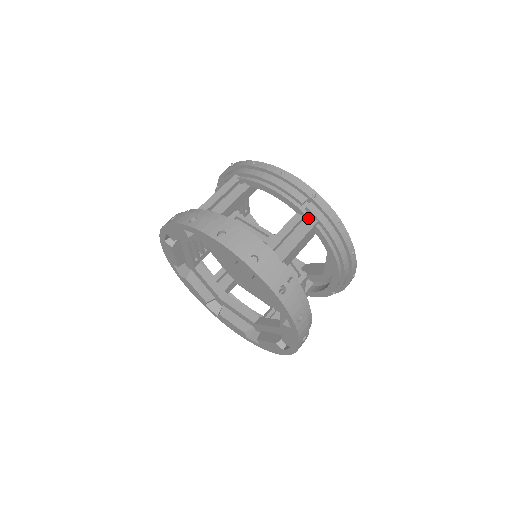
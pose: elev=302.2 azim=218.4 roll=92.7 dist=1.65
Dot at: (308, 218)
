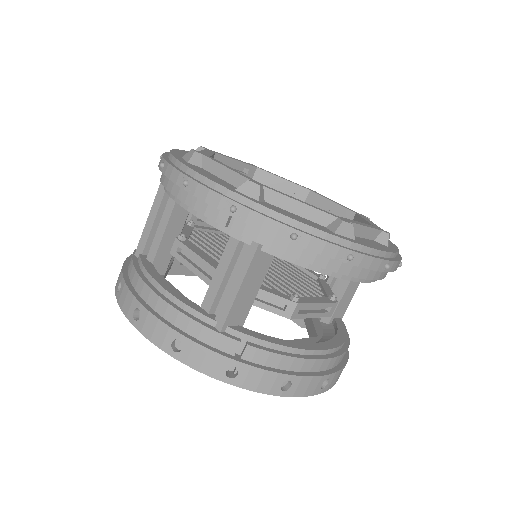
Dot at: (244, 242)
